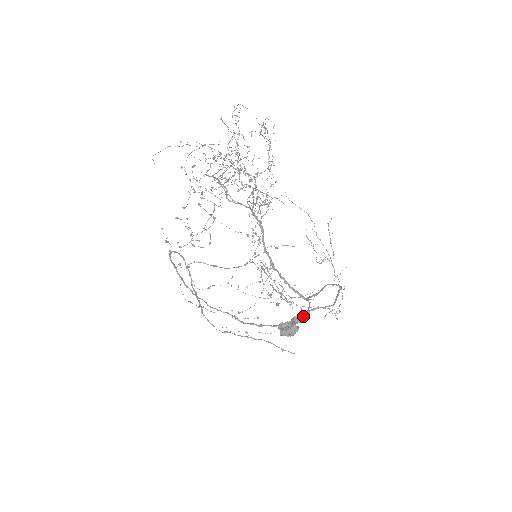
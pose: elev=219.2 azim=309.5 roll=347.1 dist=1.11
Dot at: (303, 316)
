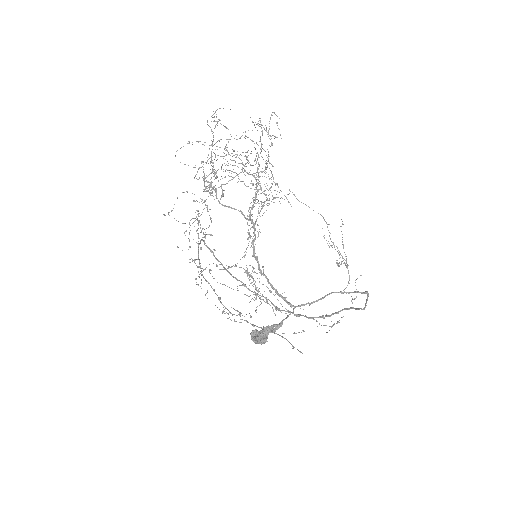
Dot at: occluded
